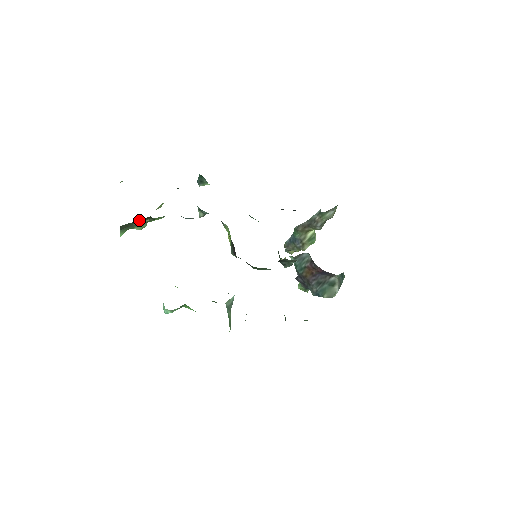
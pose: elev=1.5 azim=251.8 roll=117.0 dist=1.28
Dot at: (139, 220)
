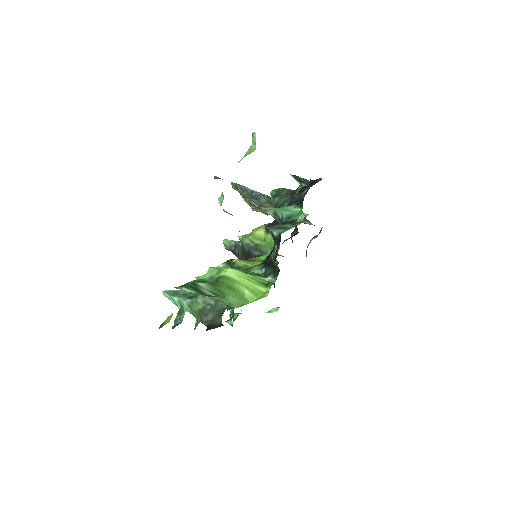
Dot at: occluded
